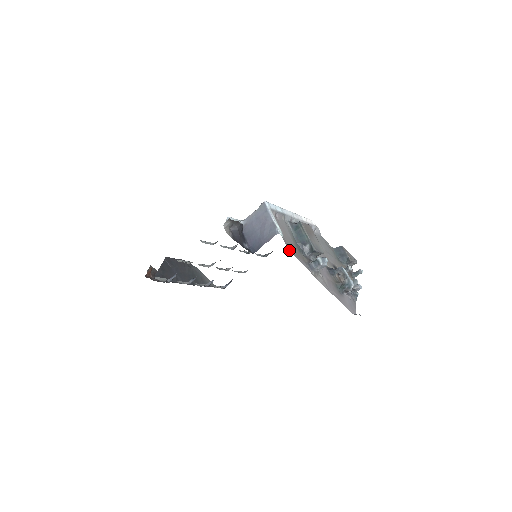
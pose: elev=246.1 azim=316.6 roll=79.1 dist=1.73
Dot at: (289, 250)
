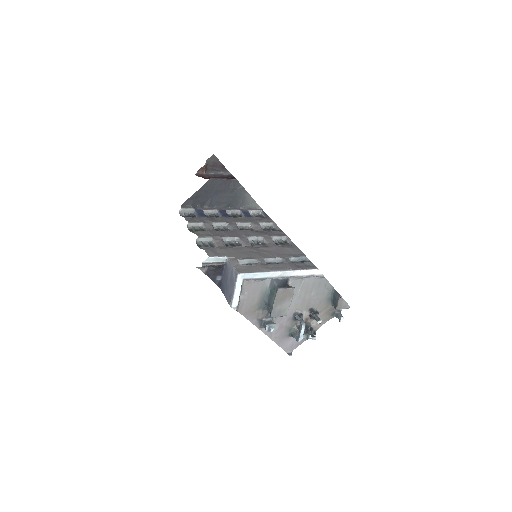
Dot at: (240, 313)
